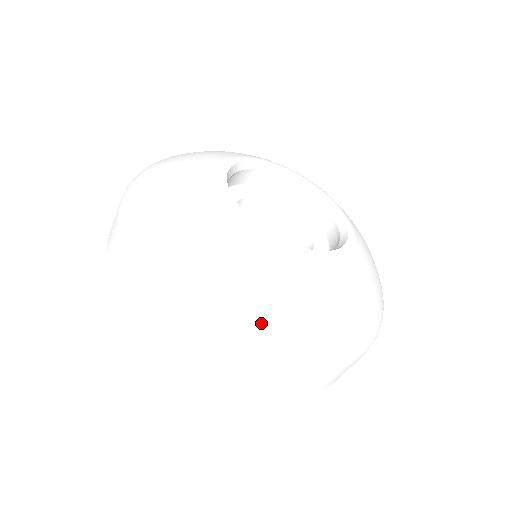
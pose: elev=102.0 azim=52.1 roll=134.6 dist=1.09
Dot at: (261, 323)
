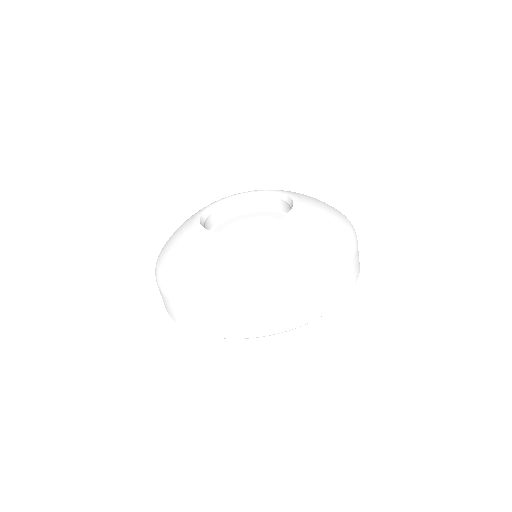
Dot at: (303, 268)
